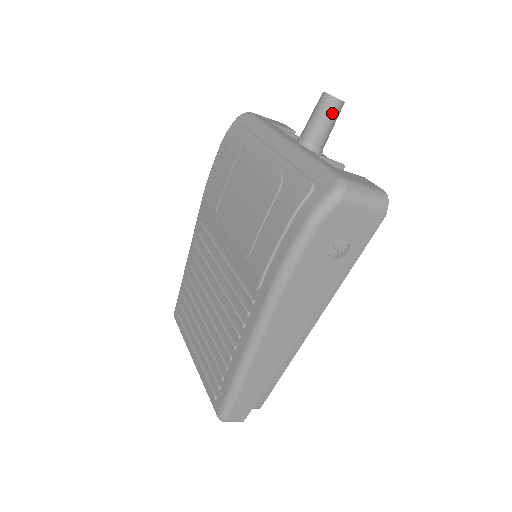
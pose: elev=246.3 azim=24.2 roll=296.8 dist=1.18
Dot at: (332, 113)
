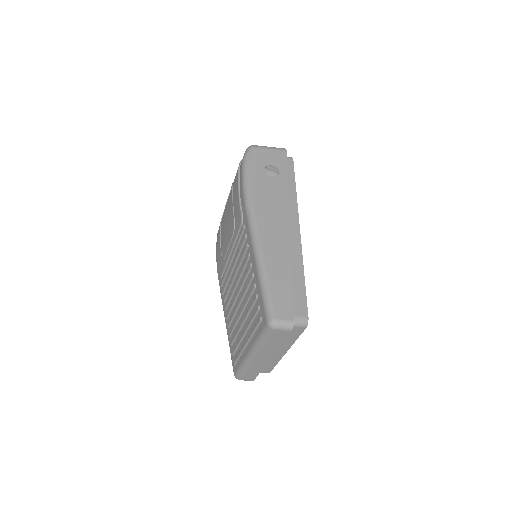
Dot at: occluded
